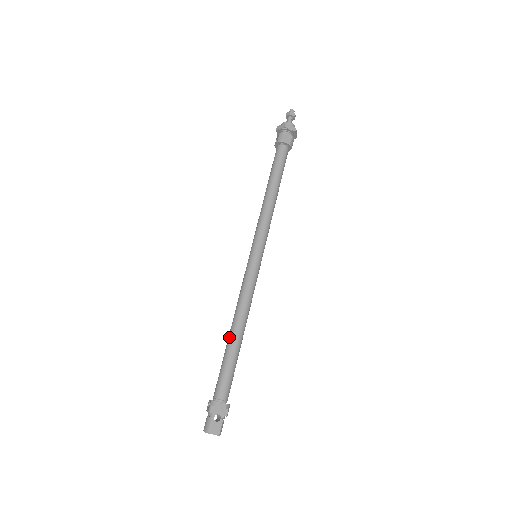
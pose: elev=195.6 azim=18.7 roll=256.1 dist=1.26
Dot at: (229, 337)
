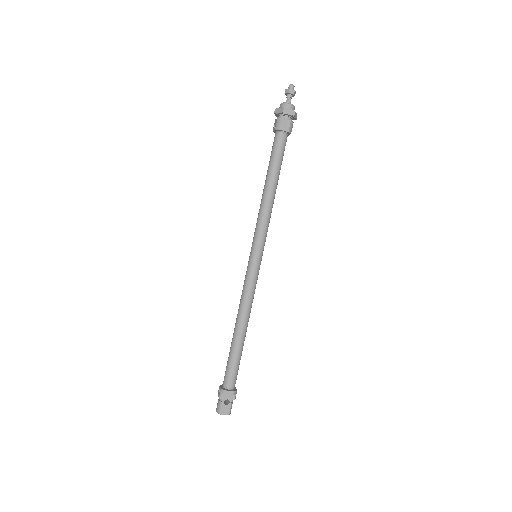
Dot at: (234, 335)
